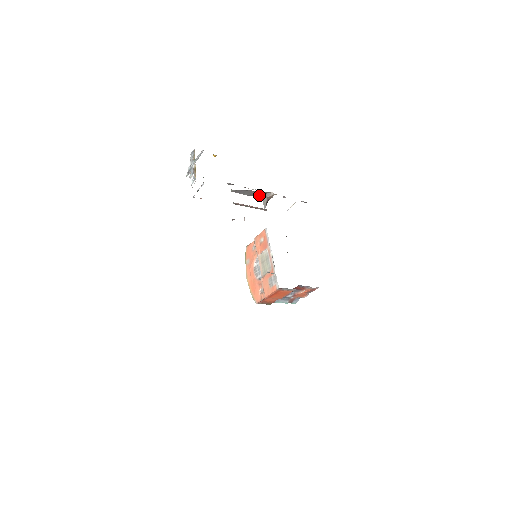
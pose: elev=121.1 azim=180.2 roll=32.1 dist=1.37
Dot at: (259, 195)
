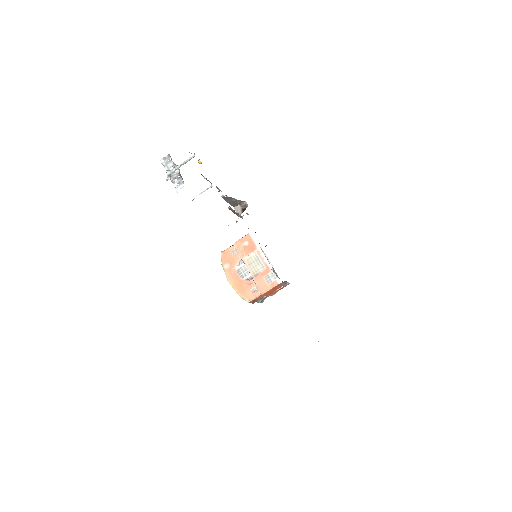
Dot at: (235, 203)
